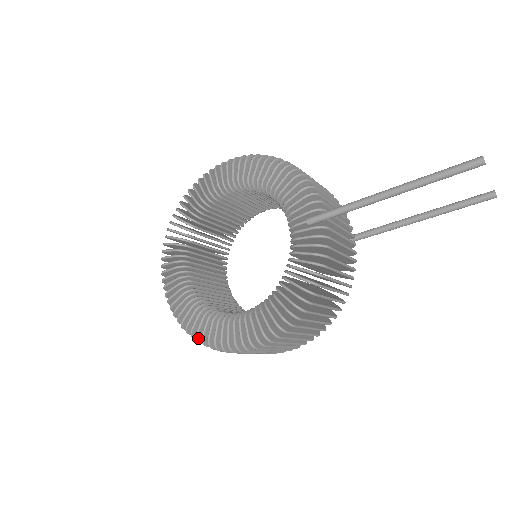
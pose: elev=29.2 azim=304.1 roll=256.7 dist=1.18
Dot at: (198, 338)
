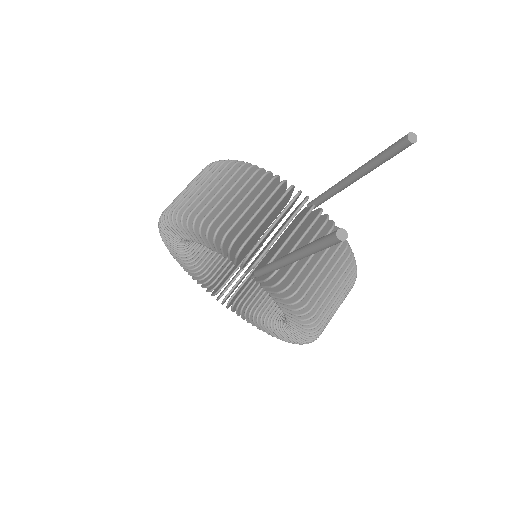
Dot at: occluded
